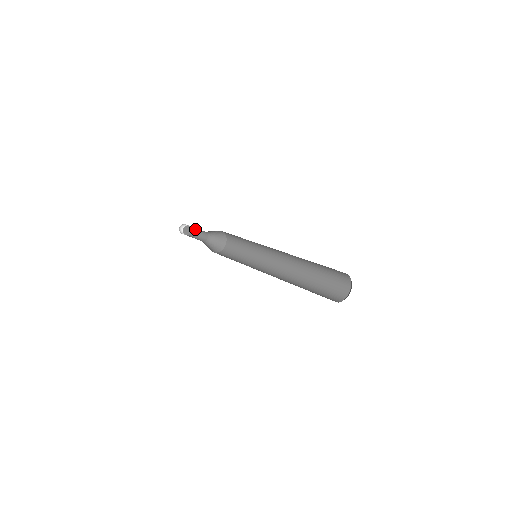
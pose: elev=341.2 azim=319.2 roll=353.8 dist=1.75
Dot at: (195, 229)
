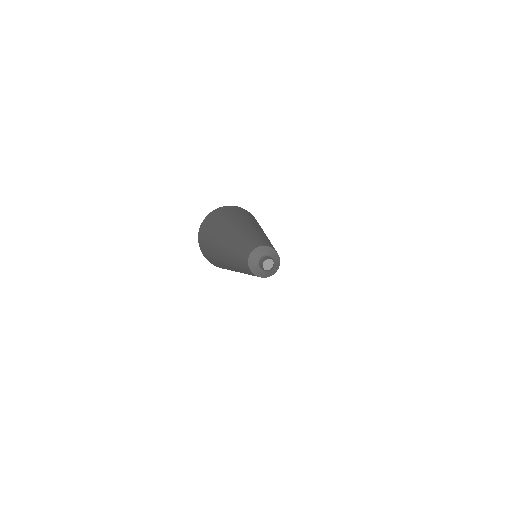
Dot at: occluded
